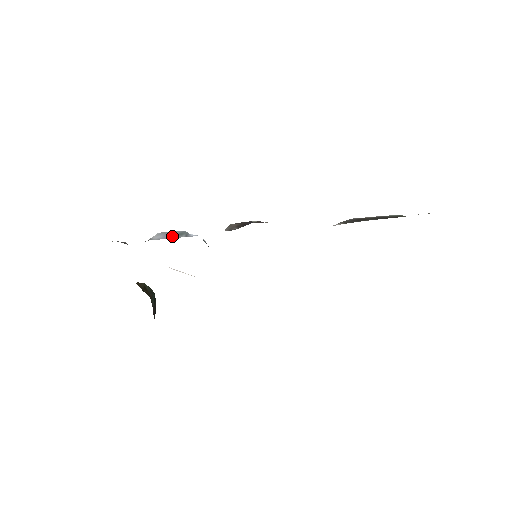
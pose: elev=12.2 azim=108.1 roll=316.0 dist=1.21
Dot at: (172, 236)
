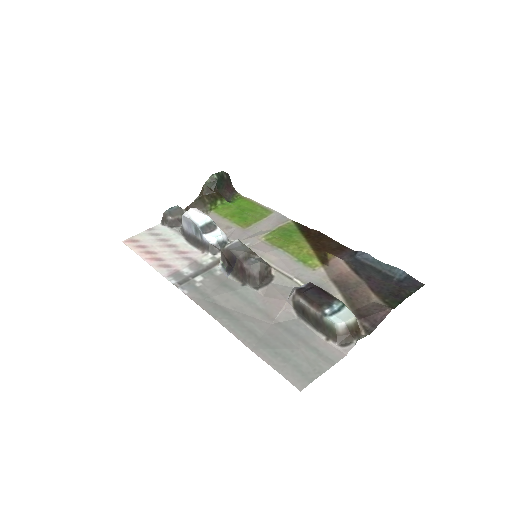
Dot at: (193, 231)
